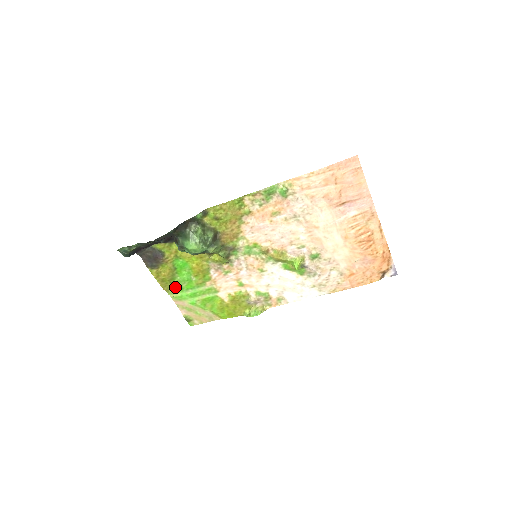
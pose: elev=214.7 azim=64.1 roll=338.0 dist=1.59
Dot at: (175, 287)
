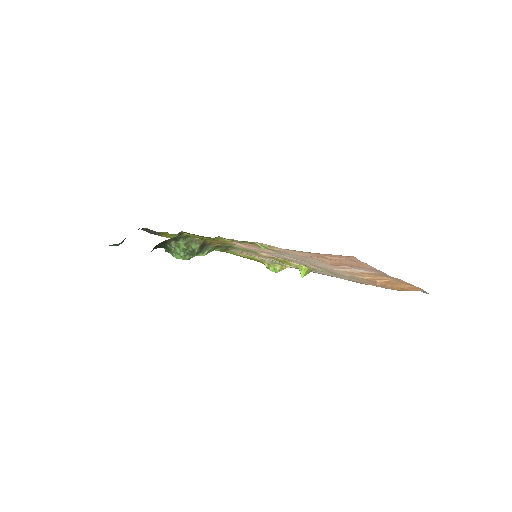
Dot at: occluded
